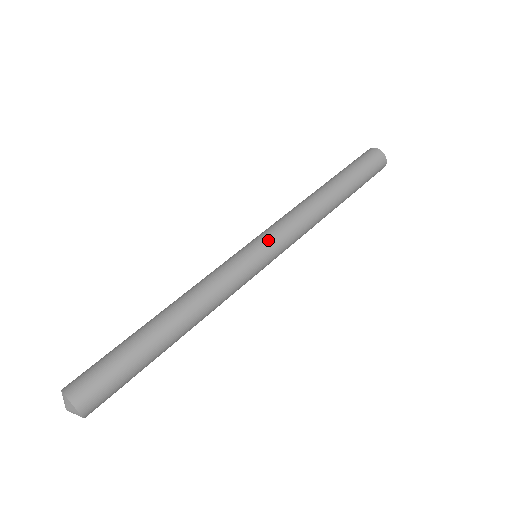
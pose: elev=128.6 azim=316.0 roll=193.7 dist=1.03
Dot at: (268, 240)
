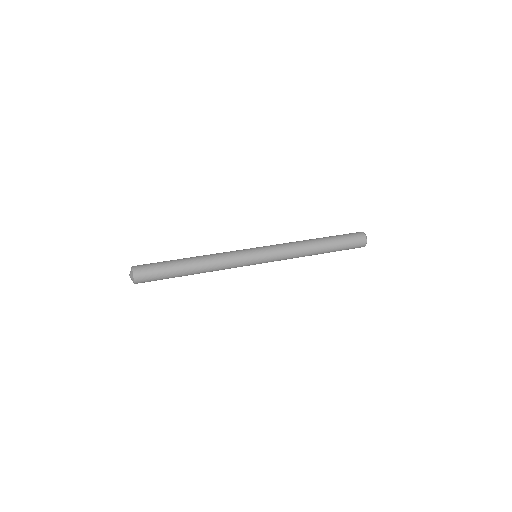
Dot at: occluded
